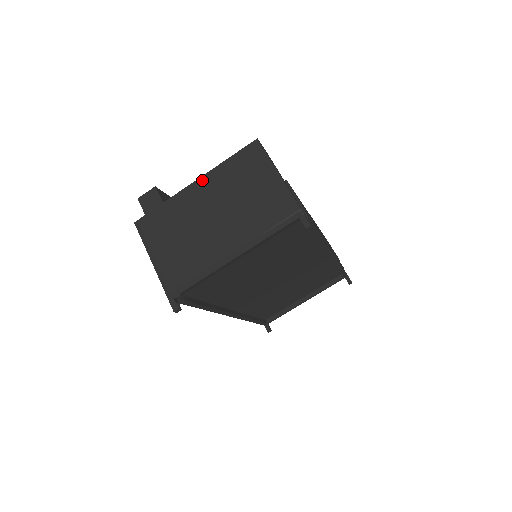
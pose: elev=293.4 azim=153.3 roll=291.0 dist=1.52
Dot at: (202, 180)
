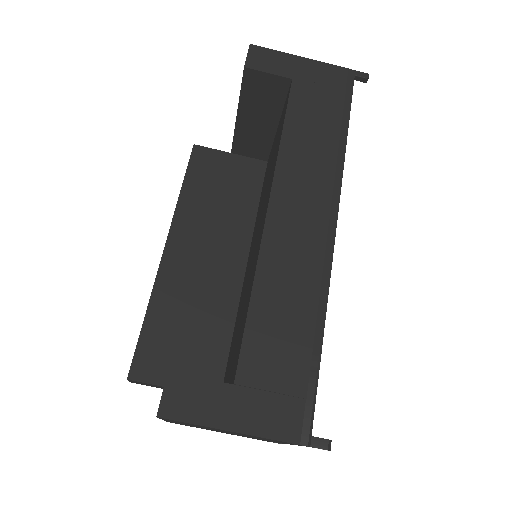
Dot at: occluded
